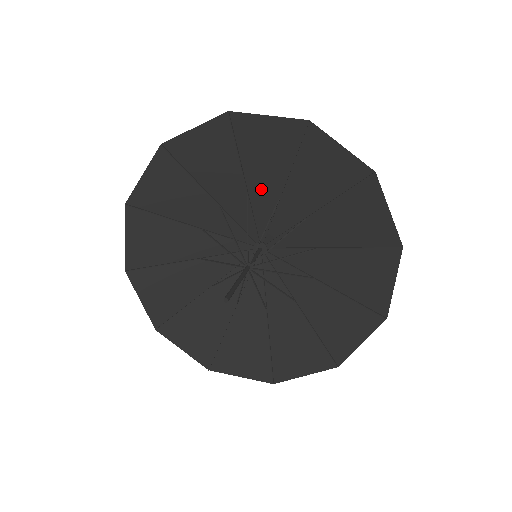
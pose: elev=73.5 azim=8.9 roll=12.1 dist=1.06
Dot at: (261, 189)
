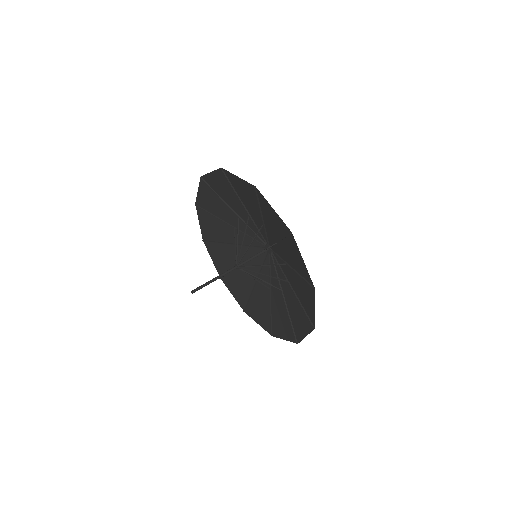
Dot at: (254, 215)
